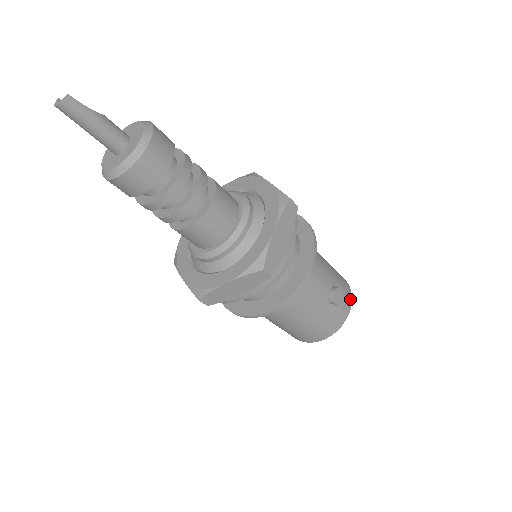
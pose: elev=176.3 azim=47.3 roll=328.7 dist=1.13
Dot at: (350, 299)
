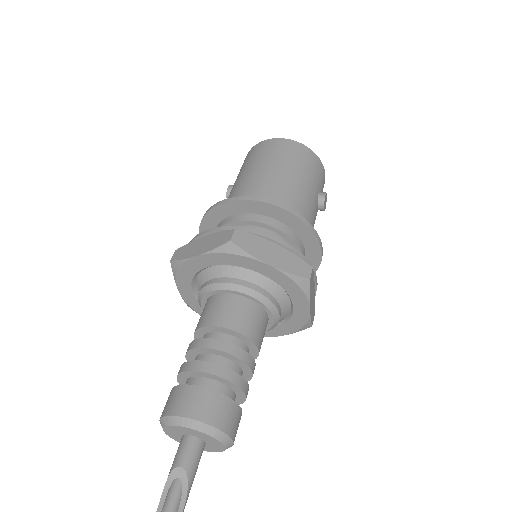
Dot at: (323, 170)
